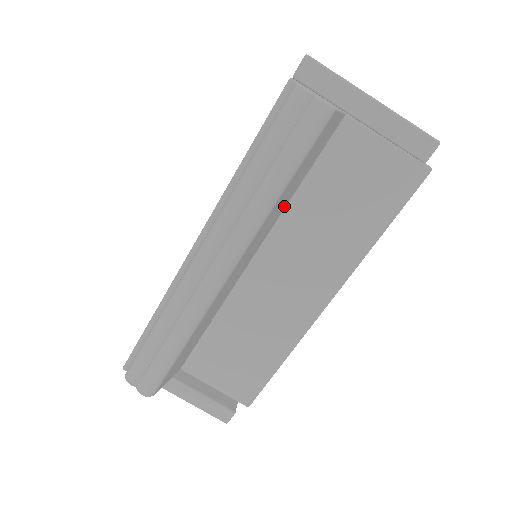
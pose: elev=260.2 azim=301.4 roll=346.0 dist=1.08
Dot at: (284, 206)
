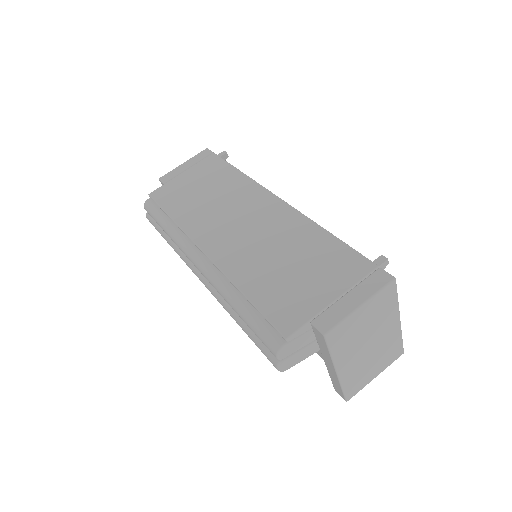
Dot at: occluded
